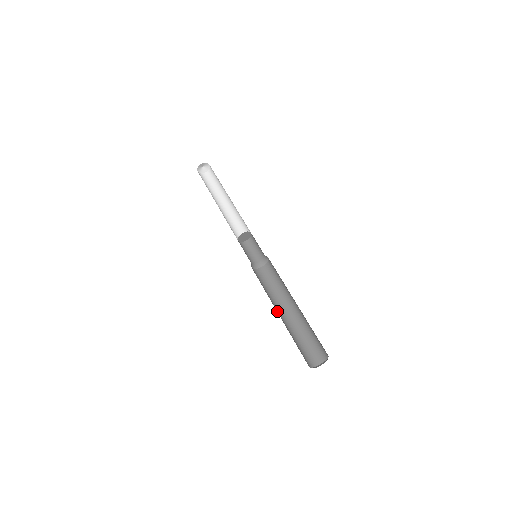
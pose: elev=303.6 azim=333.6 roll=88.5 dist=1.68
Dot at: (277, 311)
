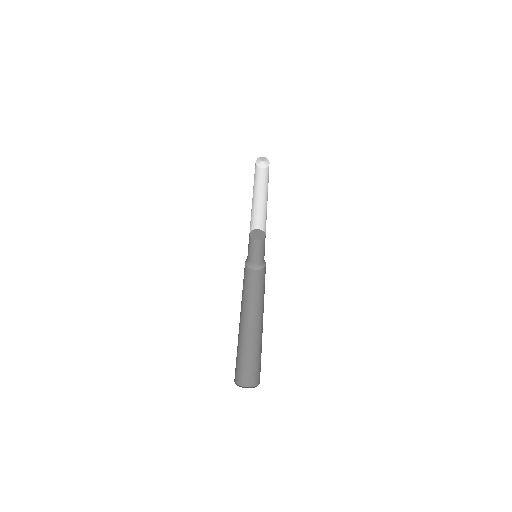
Dot at: (250, 318)
